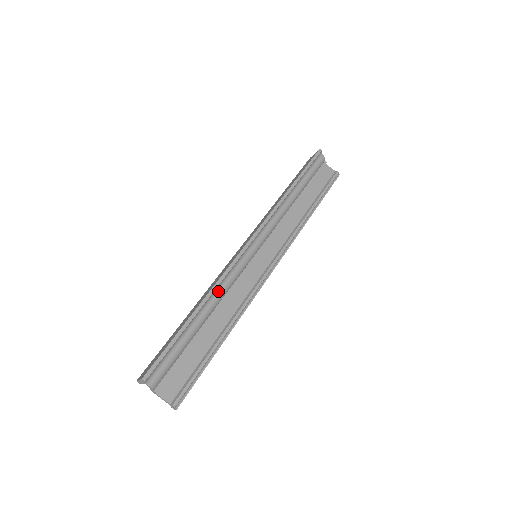
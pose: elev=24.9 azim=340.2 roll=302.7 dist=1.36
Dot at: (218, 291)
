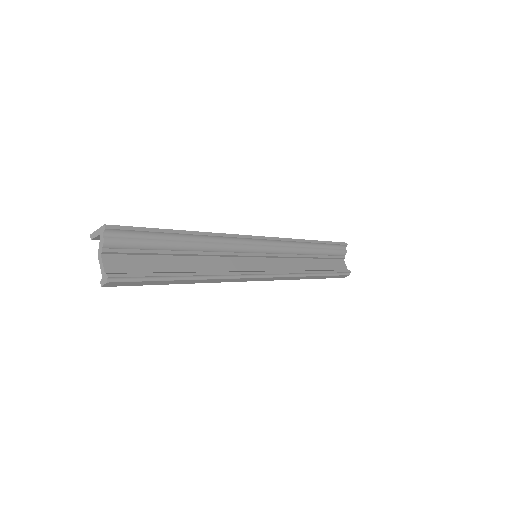
Dot at: (213, 241)
